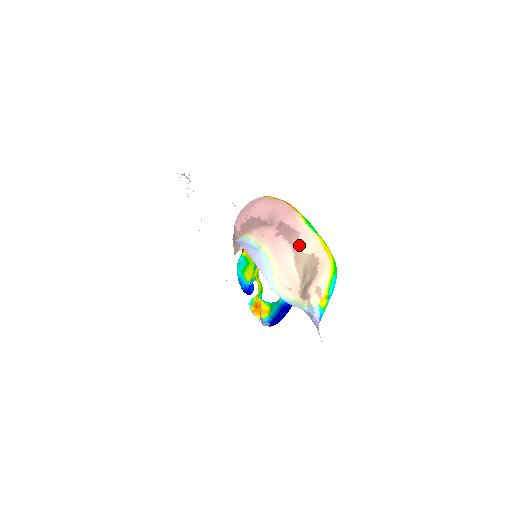
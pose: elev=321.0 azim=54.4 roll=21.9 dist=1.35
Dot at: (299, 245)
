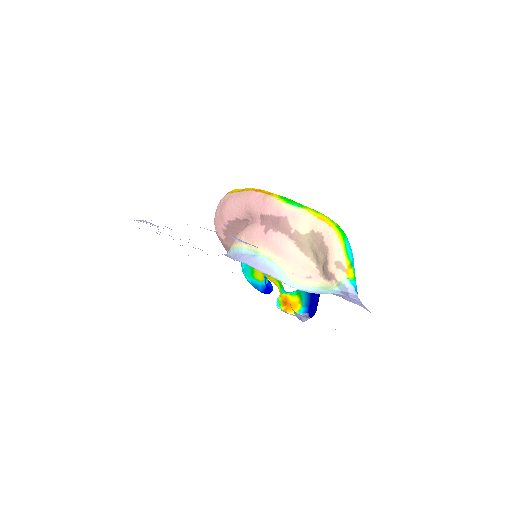
Dot at: (293, 230)
